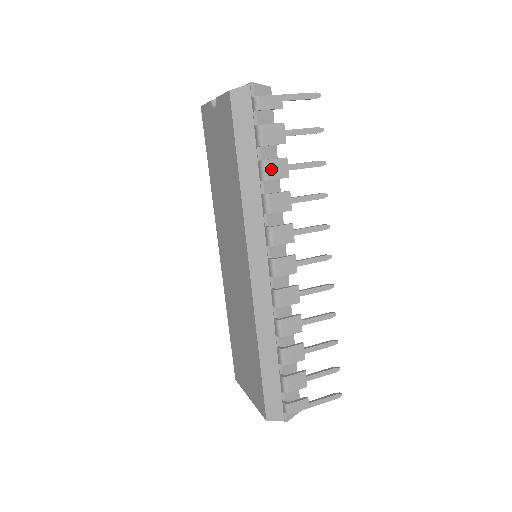
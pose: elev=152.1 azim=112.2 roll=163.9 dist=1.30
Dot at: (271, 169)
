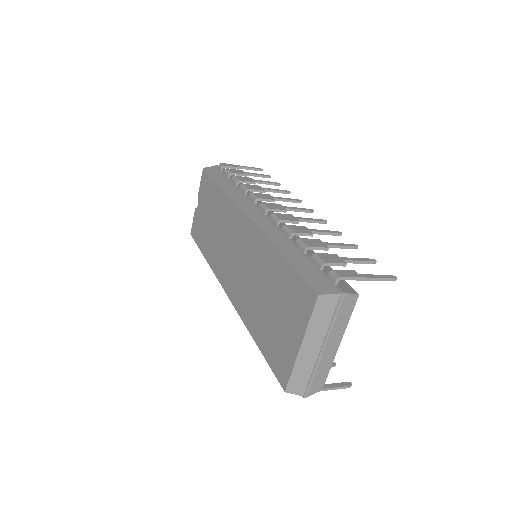
Dot at: (241, 178)
